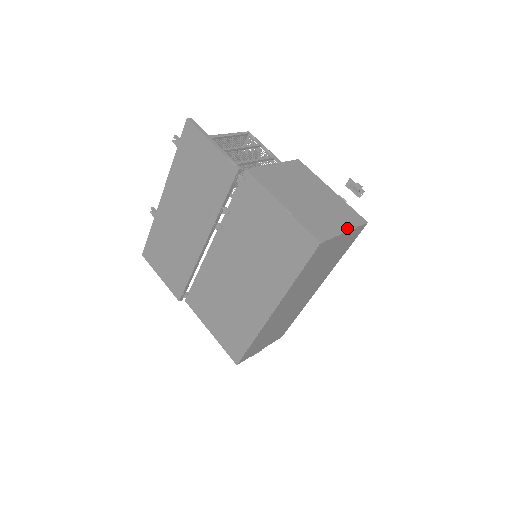
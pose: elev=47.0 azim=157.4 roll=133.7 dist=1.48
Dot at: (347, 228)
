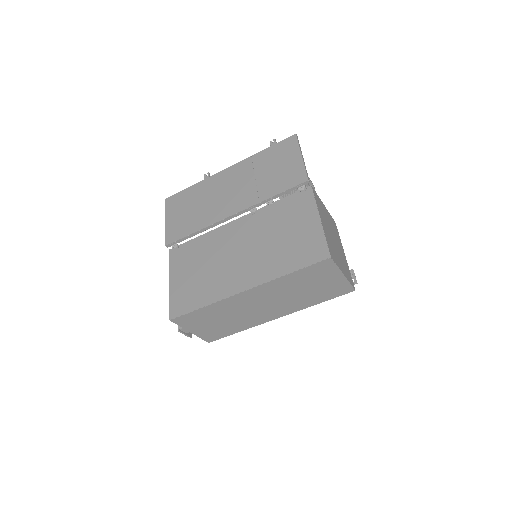
Dot at: (345, 275)
